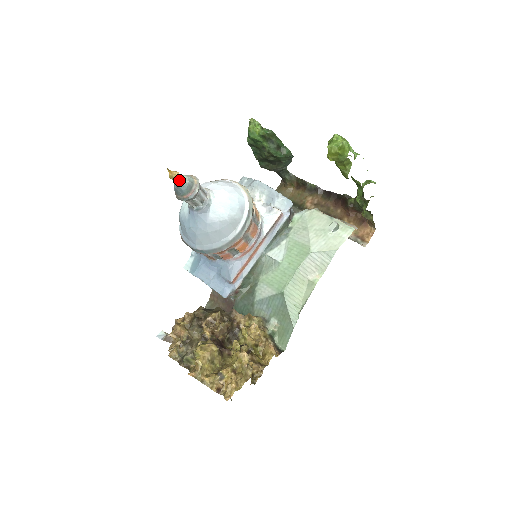
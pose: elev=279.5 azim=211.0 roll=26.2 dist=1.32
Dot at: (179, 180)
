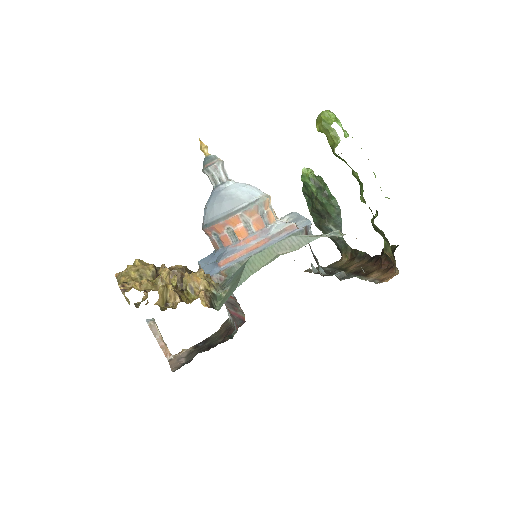
Dot at: (206, 153)
